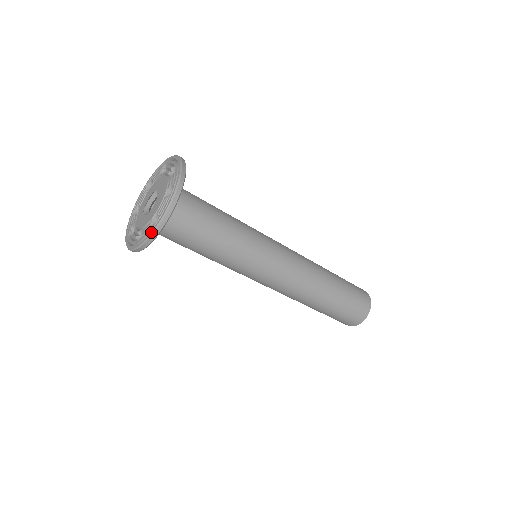
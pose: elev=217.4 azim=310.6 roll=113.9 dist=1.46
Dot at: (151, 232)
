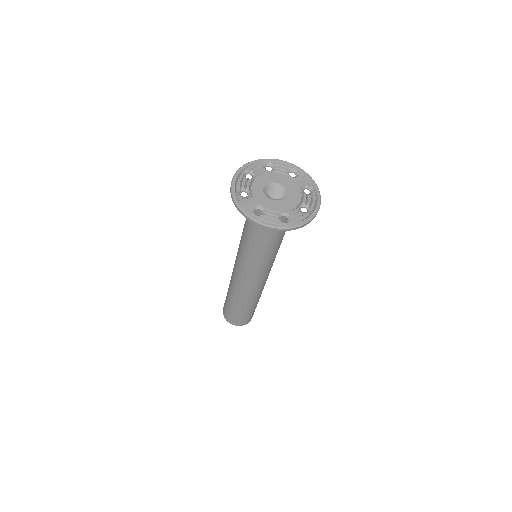
Dot at: (281, 226)
